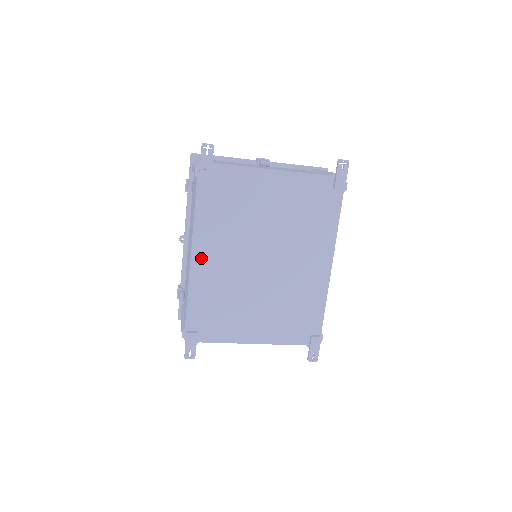
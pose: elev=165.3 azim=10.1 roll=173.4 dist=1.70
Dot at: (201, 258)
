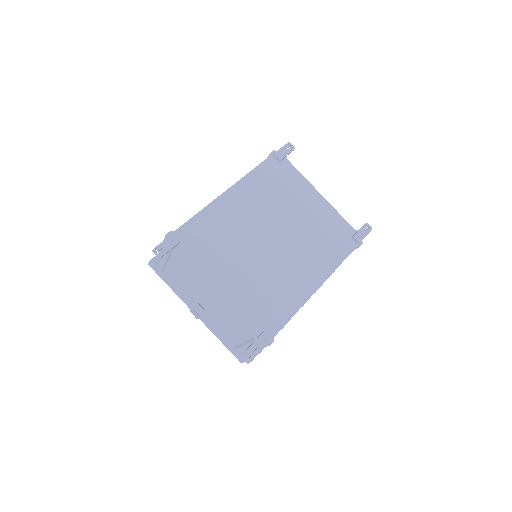
Dot at: (231, 198)
